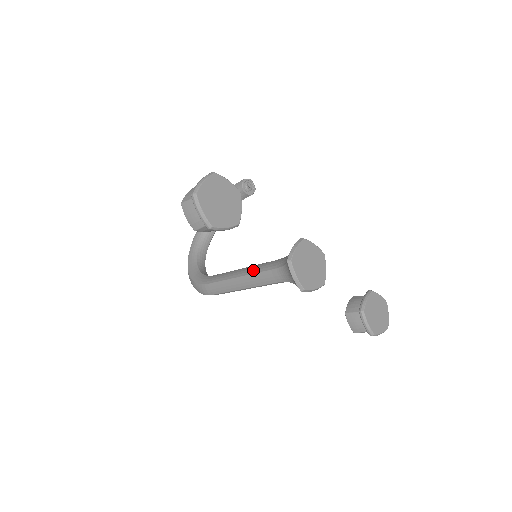
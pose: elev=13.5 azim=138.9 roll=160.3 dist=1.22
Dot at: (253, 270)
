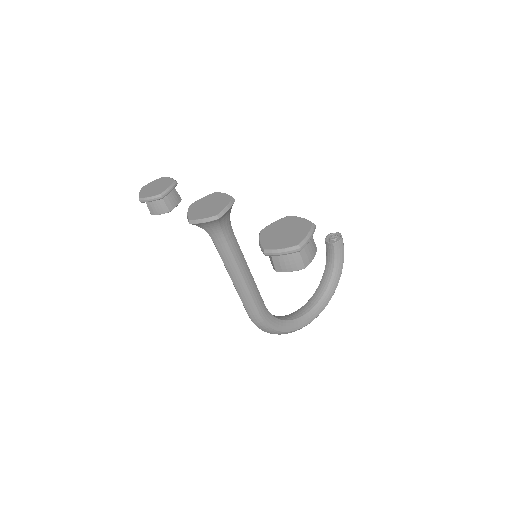
Dot at: occluded
